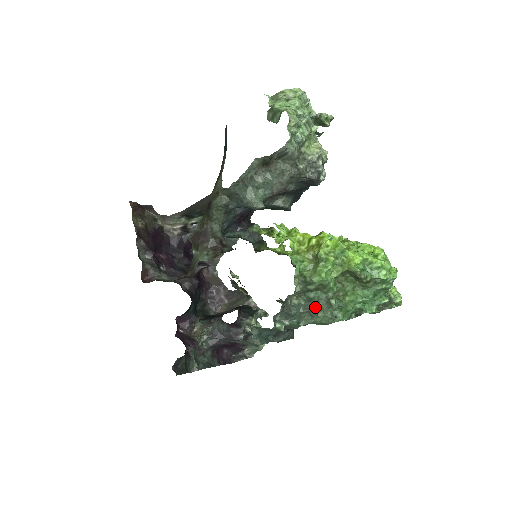
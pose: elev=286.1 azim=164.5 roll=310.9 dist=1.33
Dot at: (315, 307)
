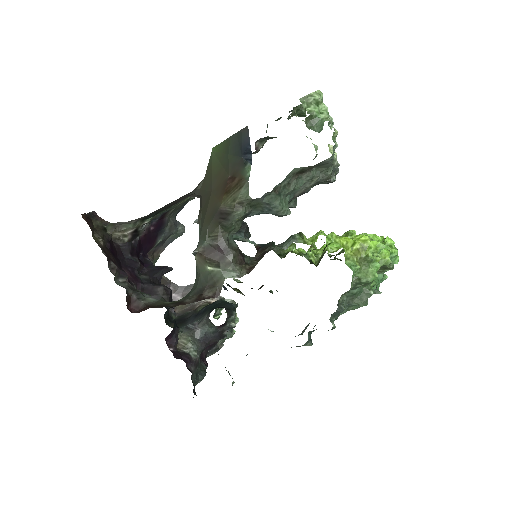
Dot at: (355, 300)
